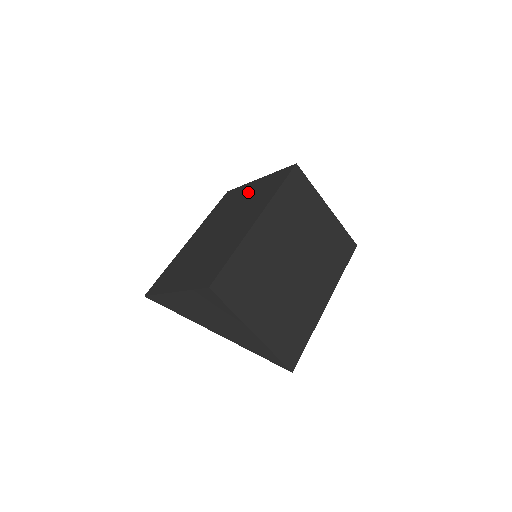
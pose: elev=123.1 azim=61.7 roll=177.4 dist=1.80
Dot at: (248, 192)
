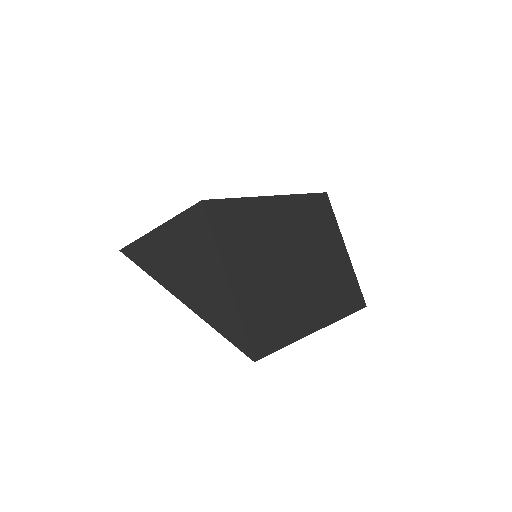
Dot at: occluded
